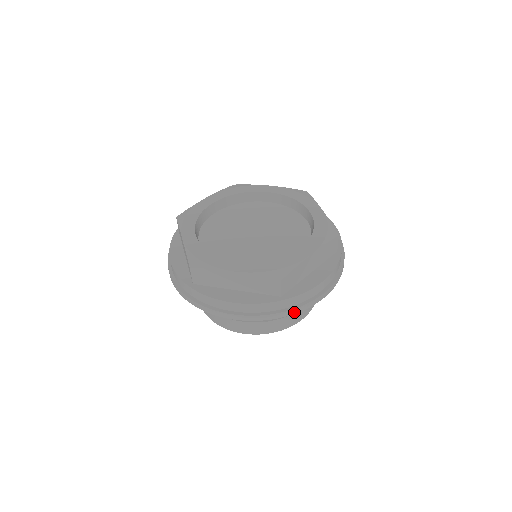
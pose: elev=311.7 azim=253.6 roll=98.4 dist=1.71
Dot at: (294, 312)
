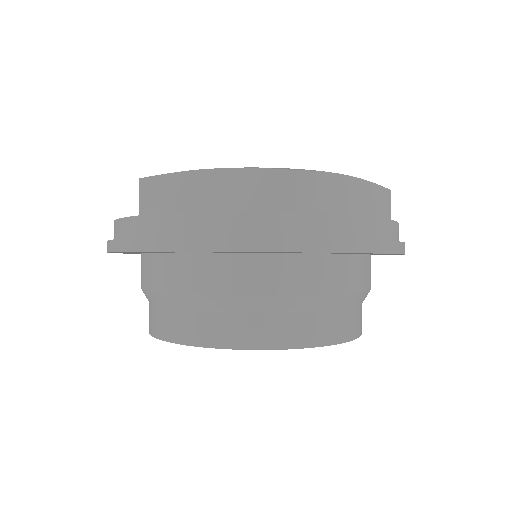
Dot at: (322, 247)
